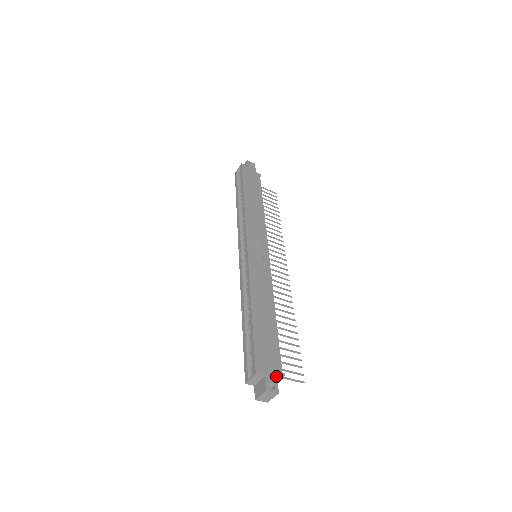
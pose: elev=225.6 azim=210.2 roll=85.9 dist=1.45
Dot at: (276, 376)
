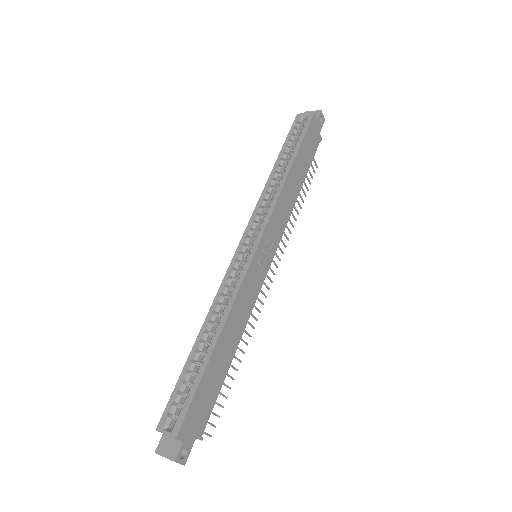
Dot at: occluded
